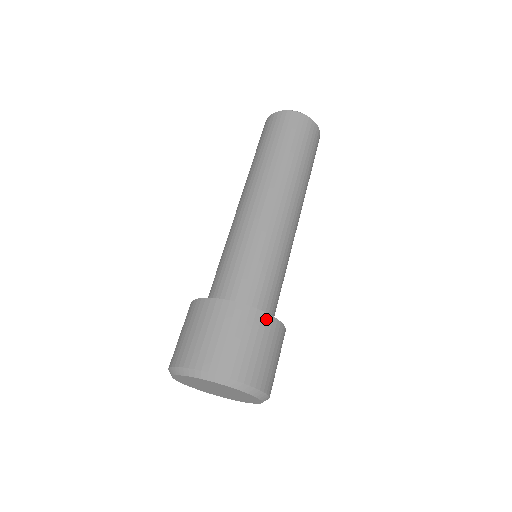
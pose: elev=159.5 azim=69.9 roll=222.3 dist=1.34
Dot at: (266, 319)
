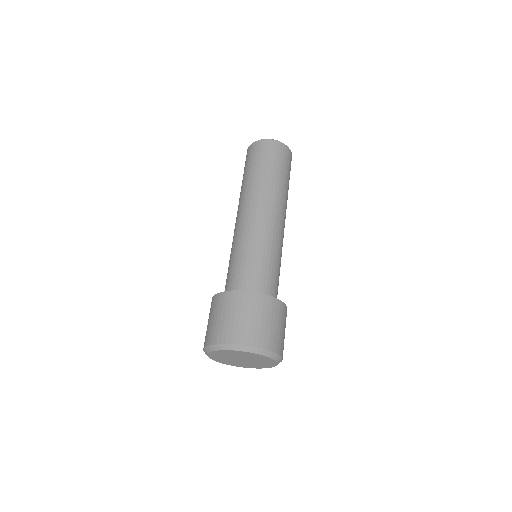
Dot at: (279, 304)
